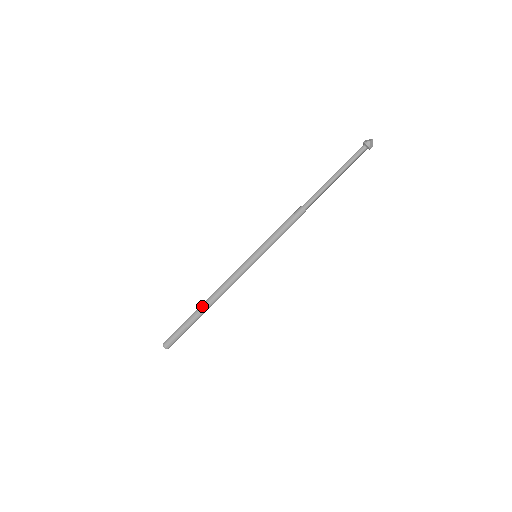
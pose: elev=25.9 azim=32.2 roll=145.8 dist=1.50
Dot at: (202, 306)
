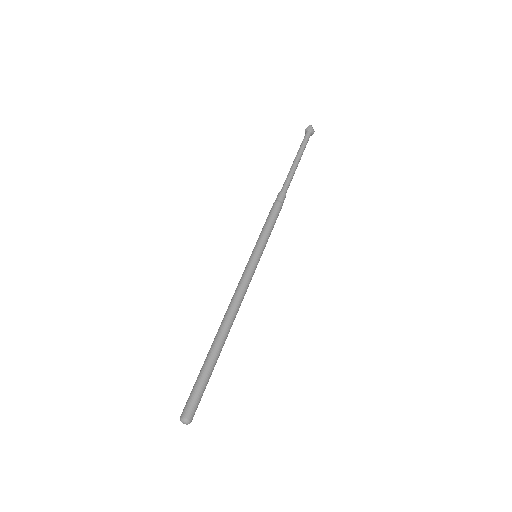
Dot at: (217, 337)
